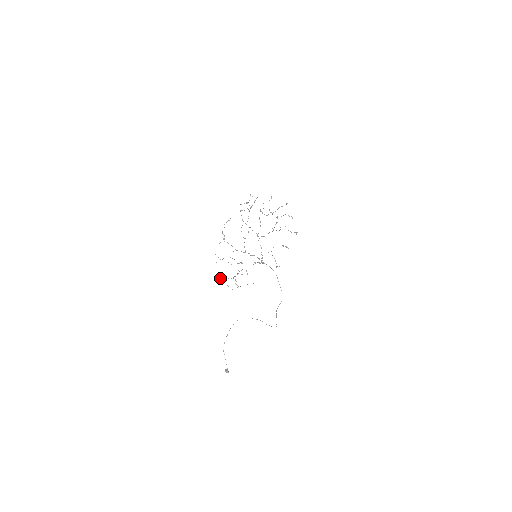
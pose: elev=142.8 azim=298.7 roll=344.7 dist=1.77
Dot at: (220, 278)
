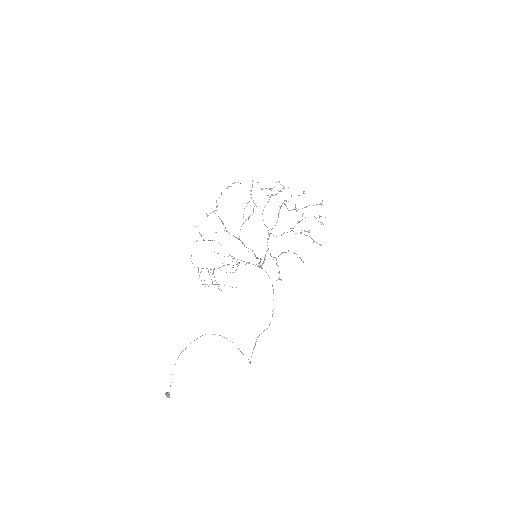
Dot at: (192, 263)
